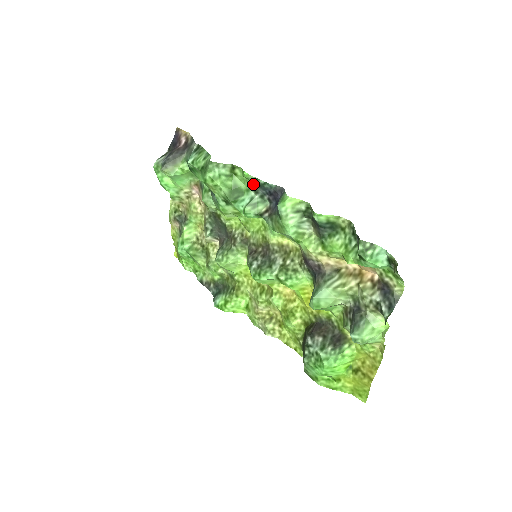
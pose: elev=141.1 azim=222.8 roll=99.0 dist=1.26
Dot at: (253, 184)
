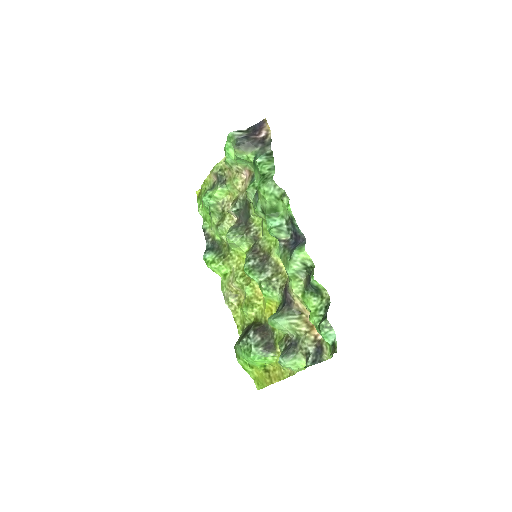
Dot at: (289, 218)
